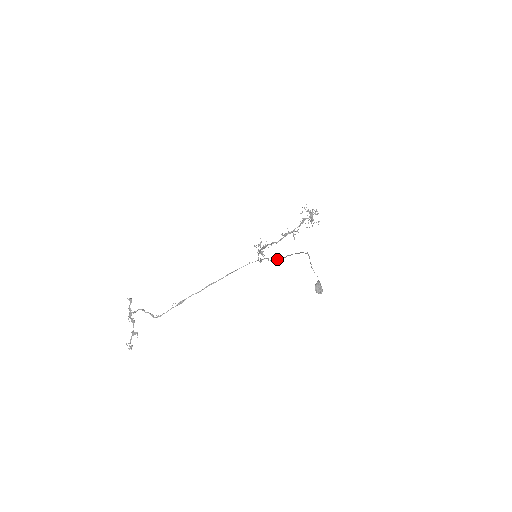
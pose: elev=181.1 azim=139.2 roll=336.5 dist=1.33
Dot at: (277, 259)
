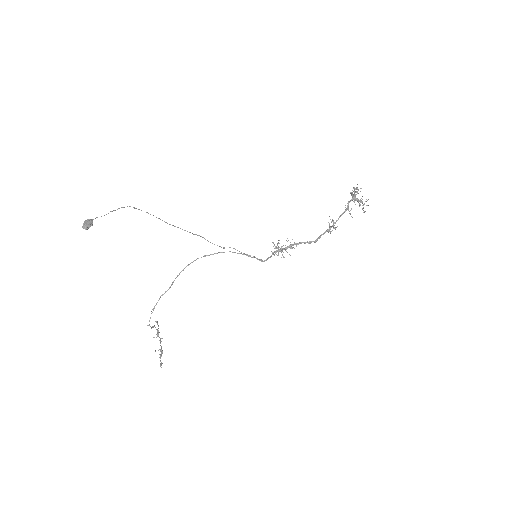
Dot at: (205, 239)
